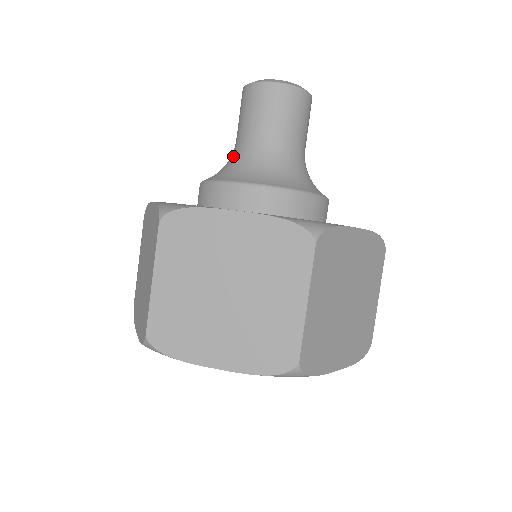
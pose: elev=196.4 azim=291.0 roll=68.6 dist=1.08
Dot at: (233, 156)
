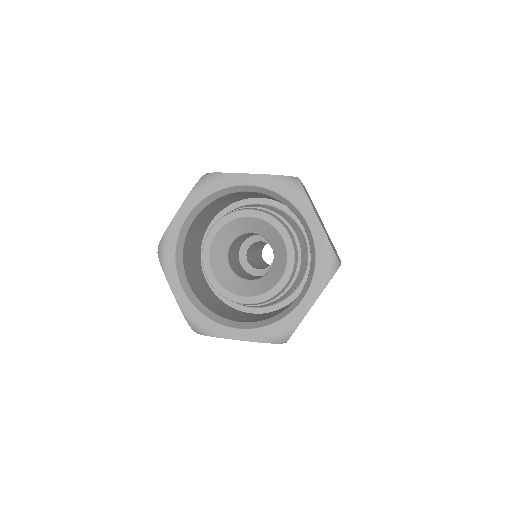
Dot at: occluded
